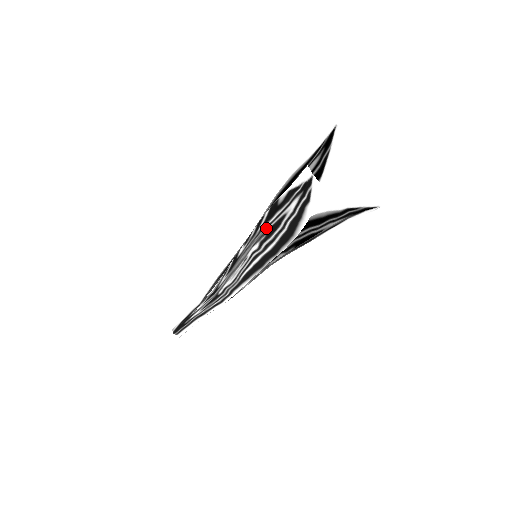
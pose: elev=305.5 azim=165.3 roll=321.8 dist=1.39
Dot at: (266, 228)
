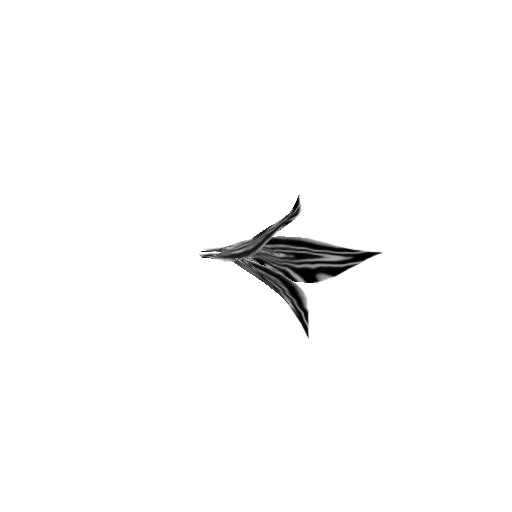
Dot at: (262, 280)
